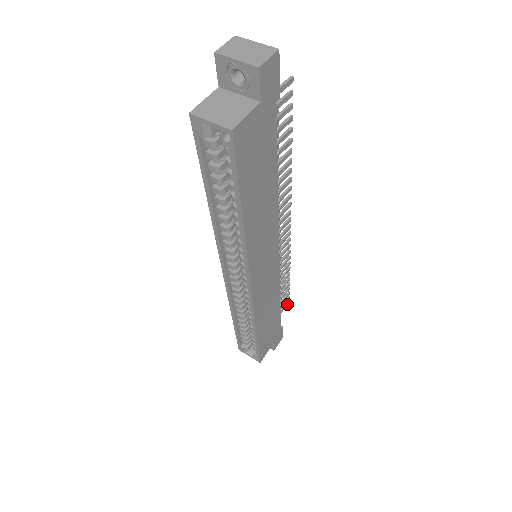
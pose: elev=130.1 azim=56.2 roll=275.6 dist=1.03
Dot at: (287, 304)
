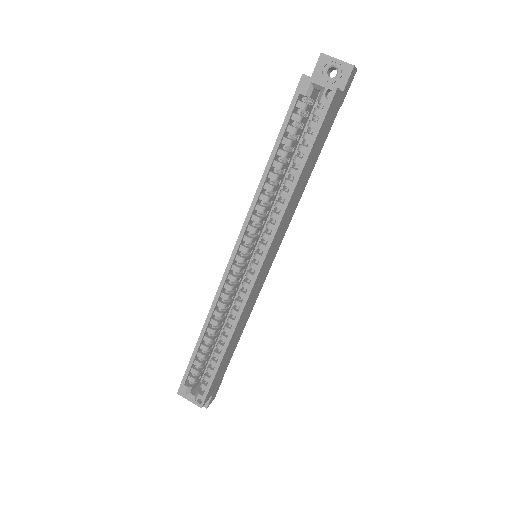
Dot at: occluded
